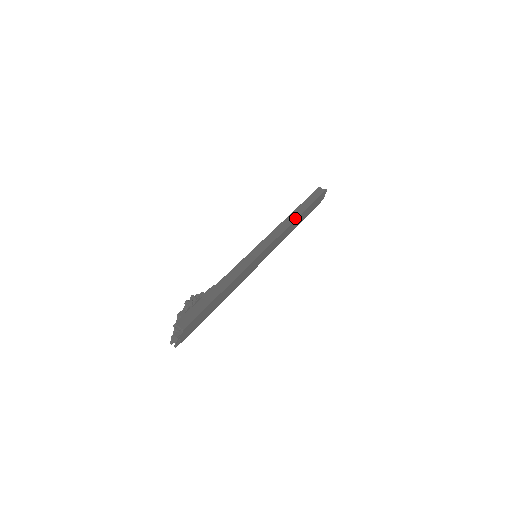
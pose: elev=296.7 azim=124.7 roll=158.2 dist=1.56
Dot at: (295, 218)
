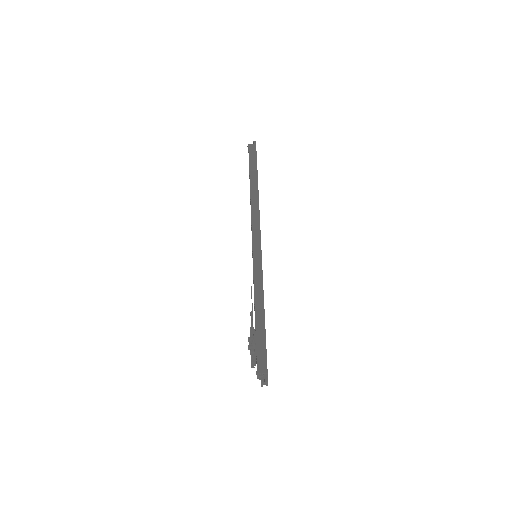
Dot at: (257, 195)
